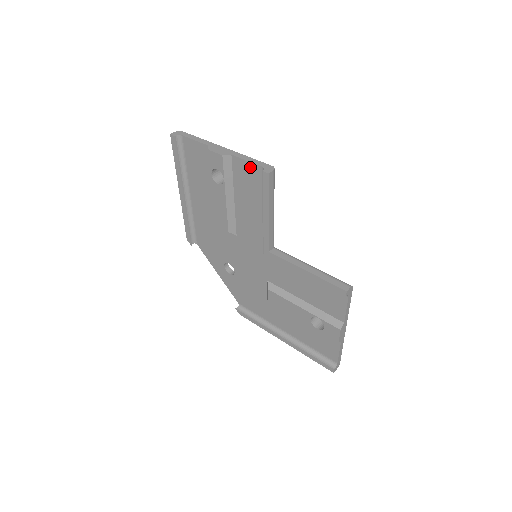
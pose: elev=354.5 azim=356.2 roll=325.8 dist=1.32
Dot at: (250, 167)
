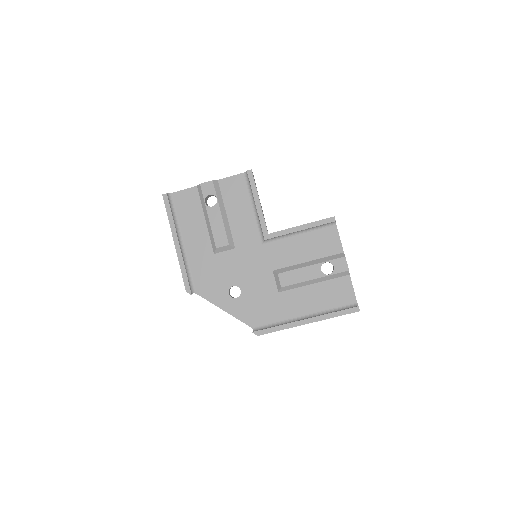
Dot at: (235, 179)
